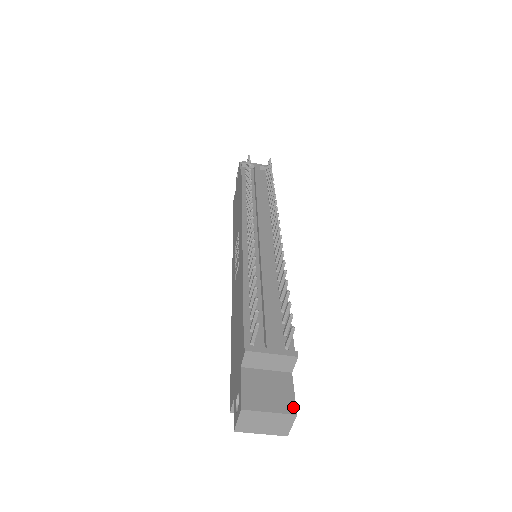
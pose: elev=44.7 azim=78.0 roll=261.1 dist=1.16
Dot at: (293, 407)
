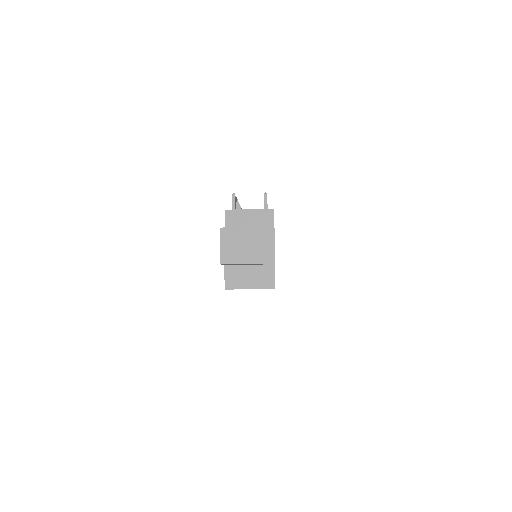
Dot at: (271, 227)
